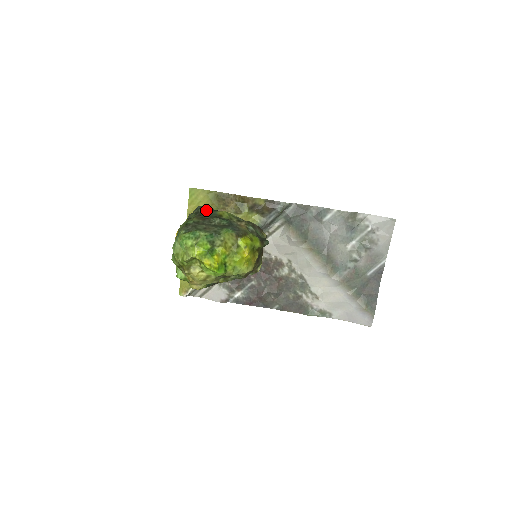
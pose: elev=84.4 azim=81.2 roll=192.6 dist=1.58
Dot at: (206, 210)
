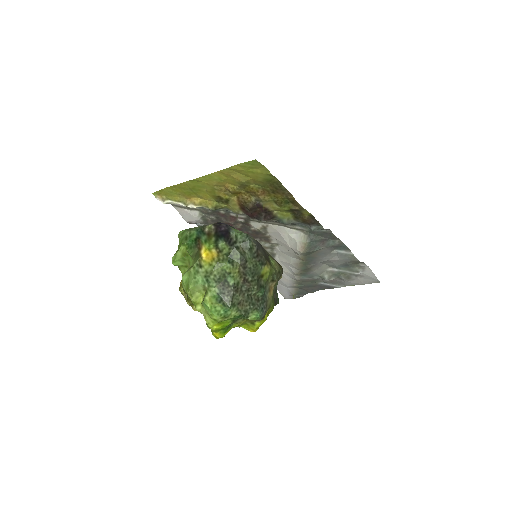
Dot at: (254, 258)
